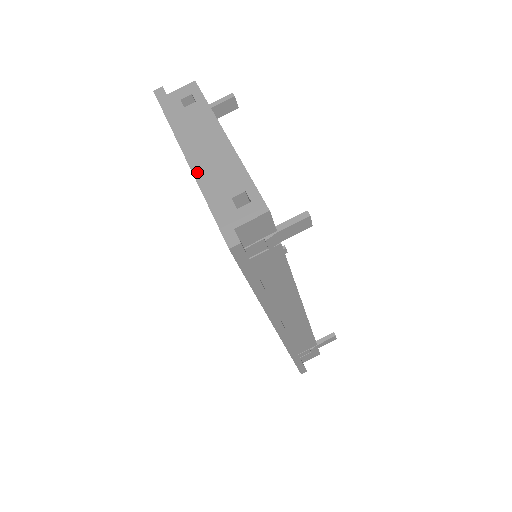
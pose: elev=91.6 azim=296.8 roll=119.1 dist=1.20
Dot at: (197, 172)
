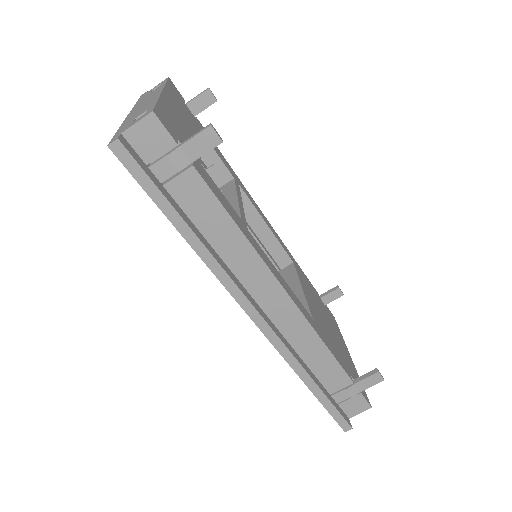
Dot at: (127, 118)
